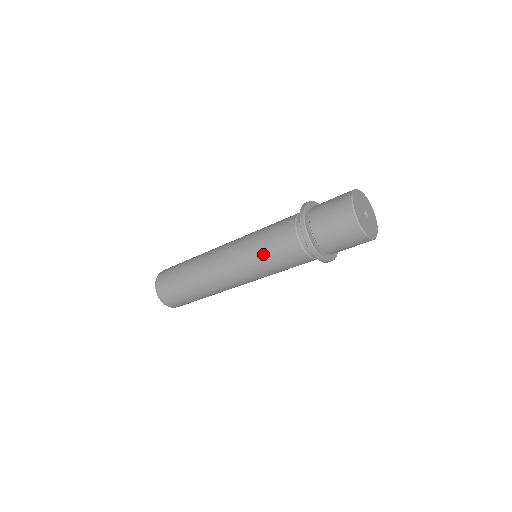
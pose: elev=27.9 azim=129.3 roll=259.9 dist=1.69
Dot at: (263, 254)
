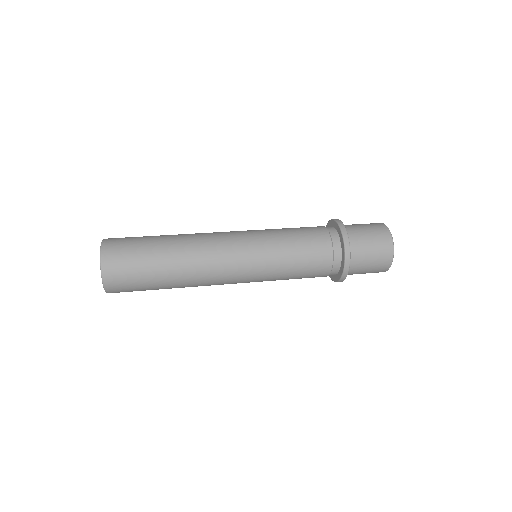
Dot at: (287, 276)
